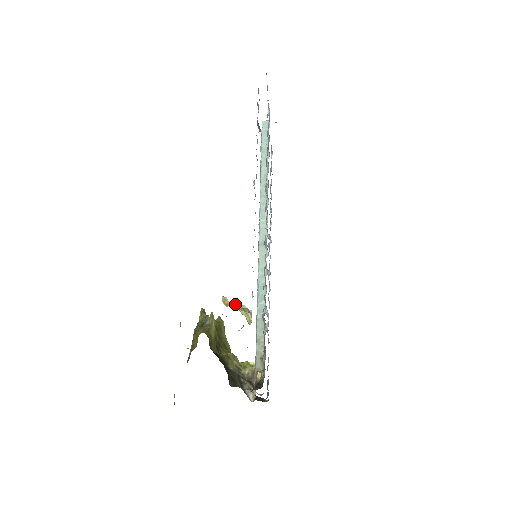
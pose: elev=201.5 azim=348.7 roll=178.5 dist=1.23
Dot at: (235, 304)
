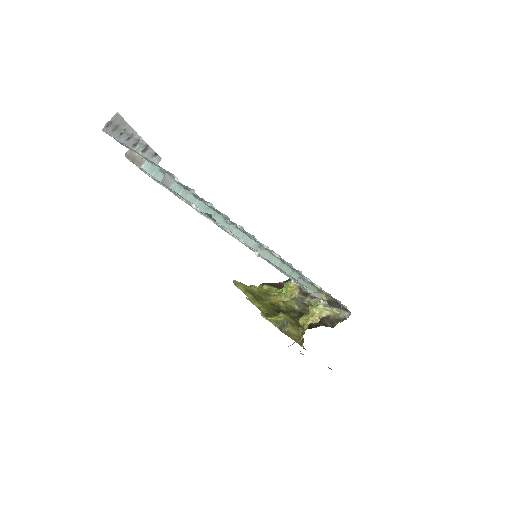
Dot at: (313, 311)
